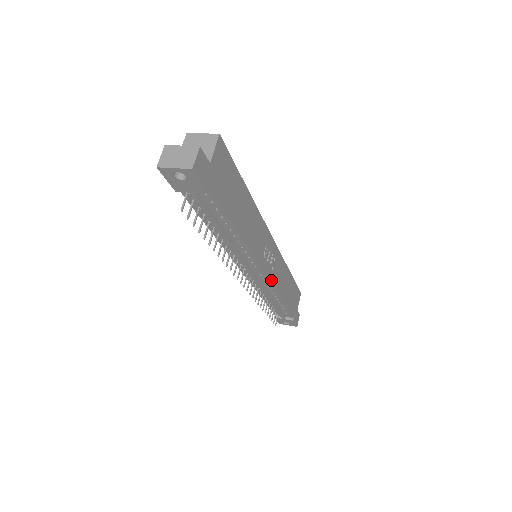
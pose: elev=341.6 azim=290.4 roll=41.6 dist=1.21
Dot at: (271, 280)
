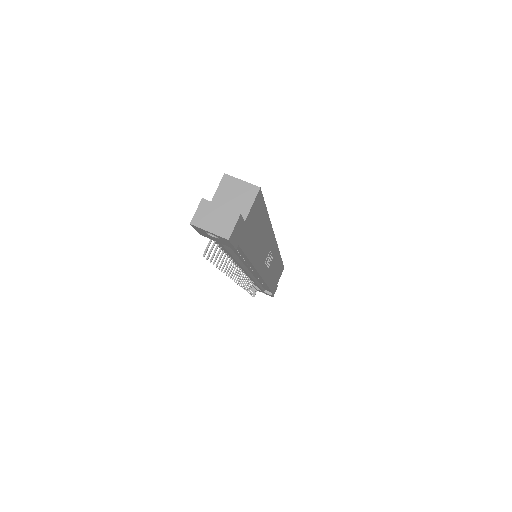
Dot at: (264, 278)
